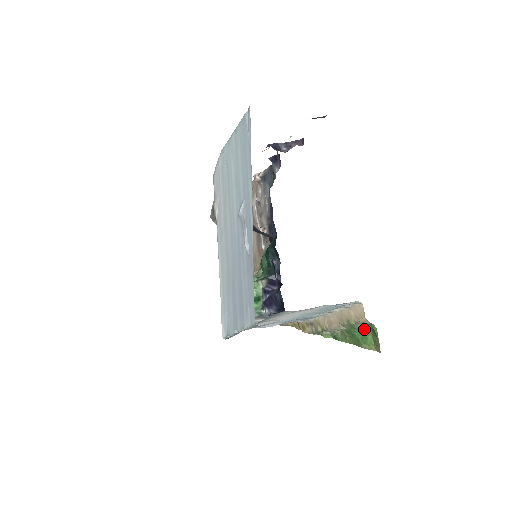
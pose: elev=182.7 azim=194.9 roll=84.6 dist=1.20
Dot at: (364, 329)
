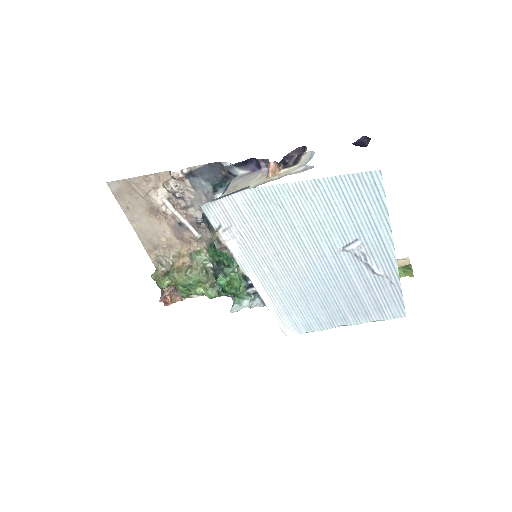
Dot at: occluded
